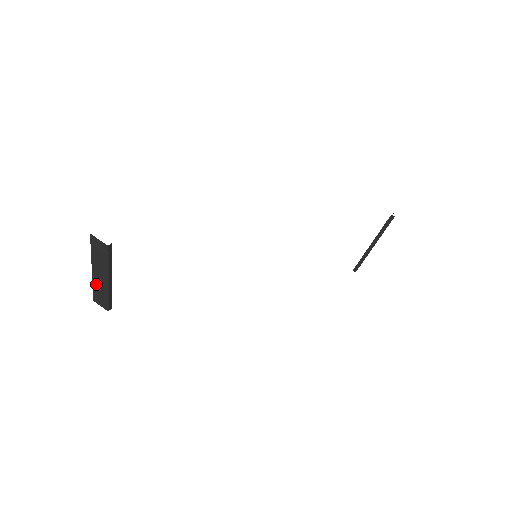
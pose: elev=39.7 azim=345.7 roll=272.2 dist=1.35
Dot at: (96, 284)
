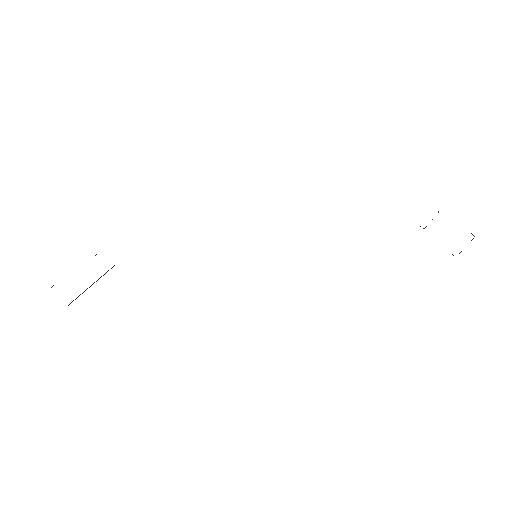
Dot at: occluded
